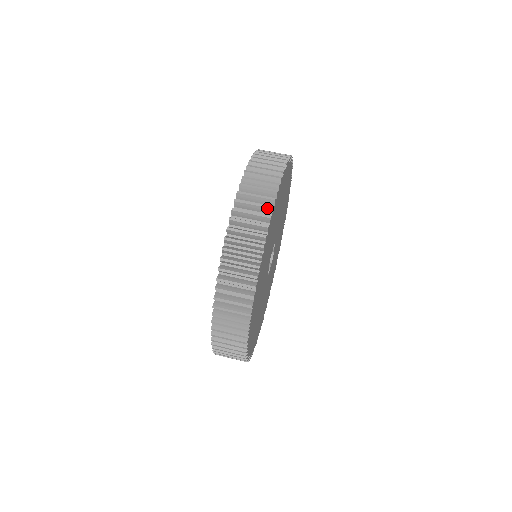
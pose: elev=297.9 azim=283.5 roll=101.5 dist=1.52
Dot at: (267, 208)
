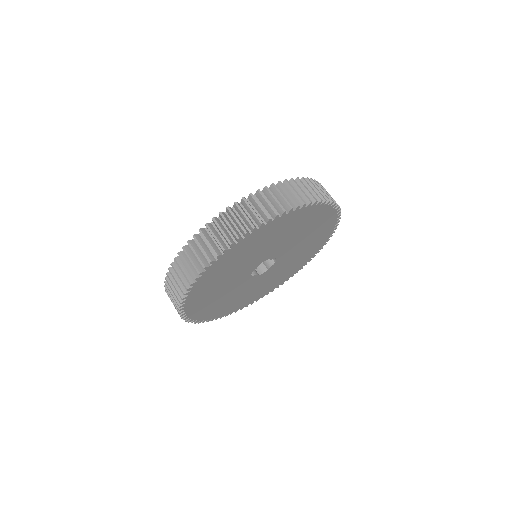
Dot at: (308, 199)
